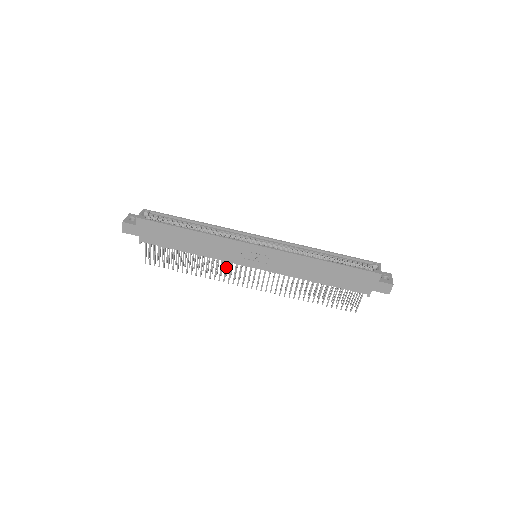
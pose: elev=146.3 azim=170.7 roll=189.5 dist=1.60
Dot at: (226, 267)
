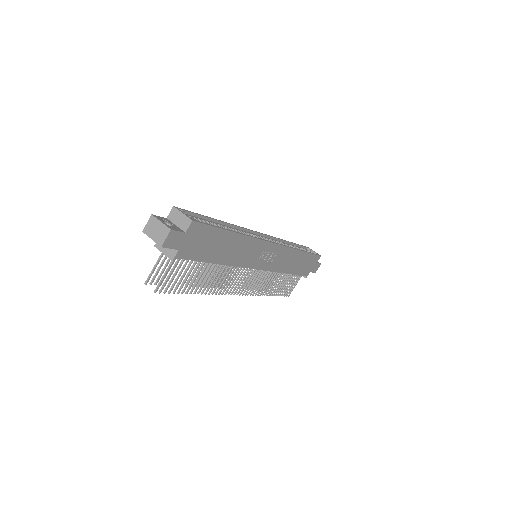
Dot at: (234, 275)
